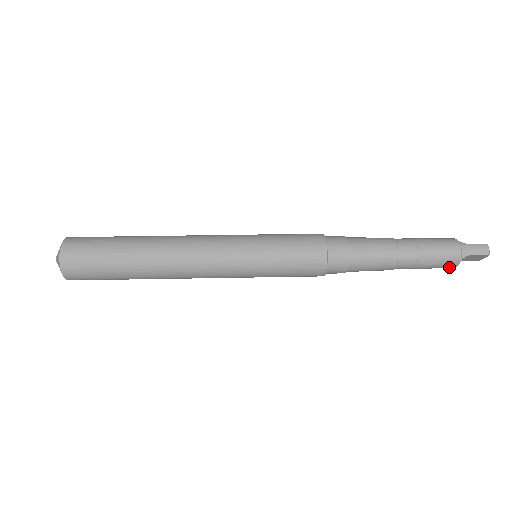
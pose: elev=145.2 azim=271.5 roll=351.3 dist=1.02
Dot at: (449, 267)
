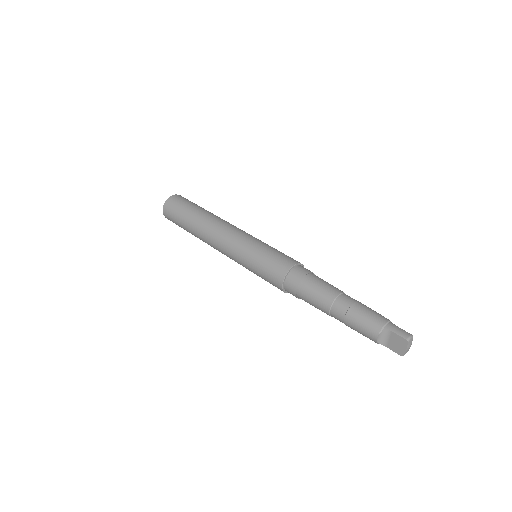
Dot at: (371, 335)
